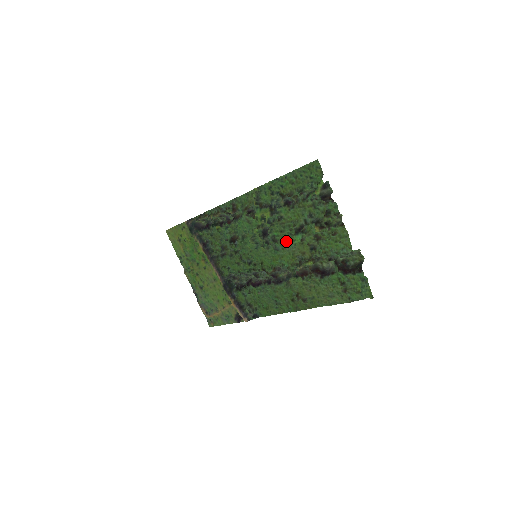
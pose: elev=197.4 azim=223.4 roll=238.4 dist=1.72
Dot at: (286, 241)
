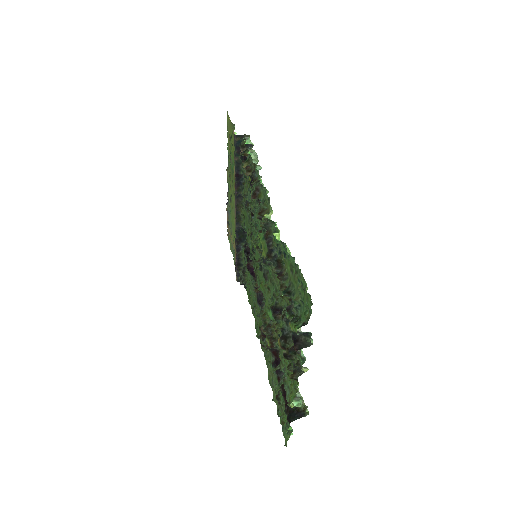
Dot at: (270, 293)
